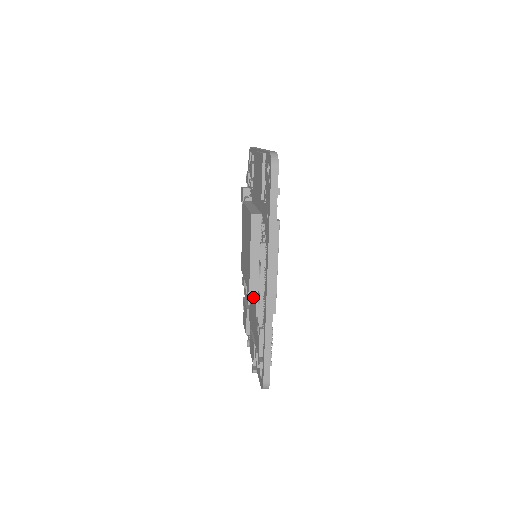
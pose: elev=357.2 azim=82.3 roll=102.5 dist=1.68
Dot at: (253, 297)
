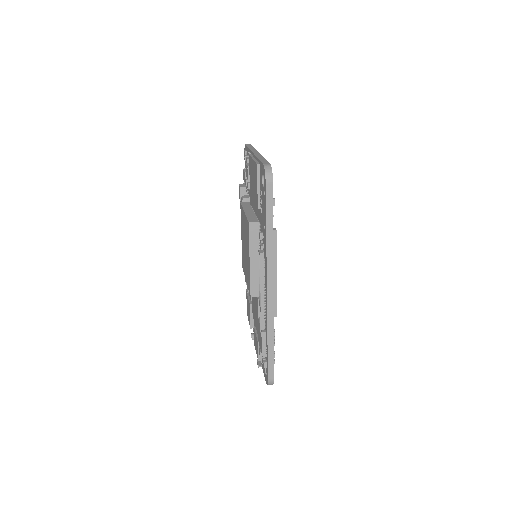
Dot at: (255, 297)
